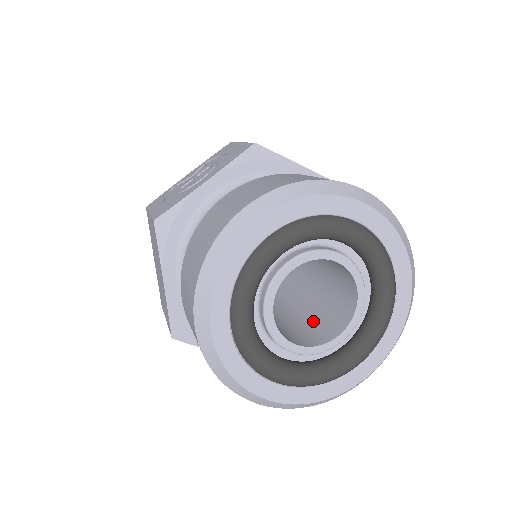
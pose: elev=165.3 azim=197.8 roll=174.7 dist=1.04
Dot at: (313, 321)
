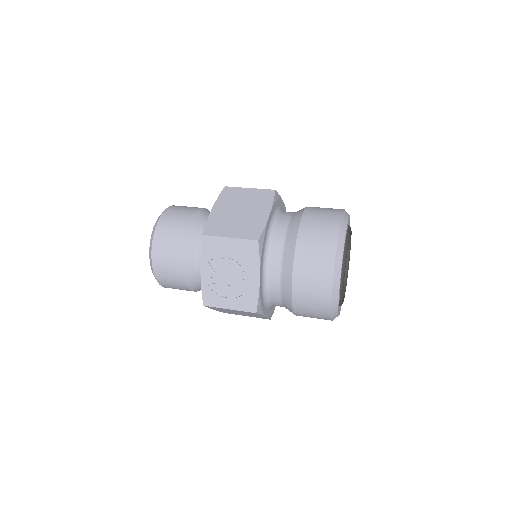
Dot at: occluded
